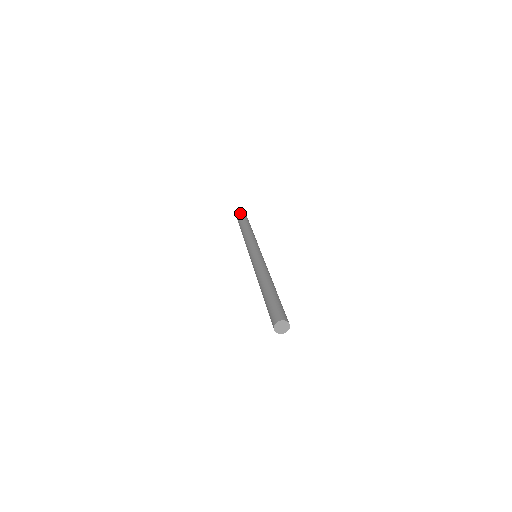
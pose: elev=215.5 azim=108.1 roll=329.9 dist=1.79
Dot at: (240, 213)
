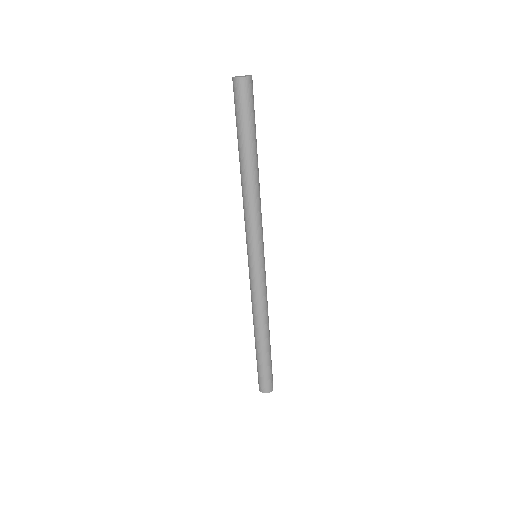
Dot at: (235, 101)
